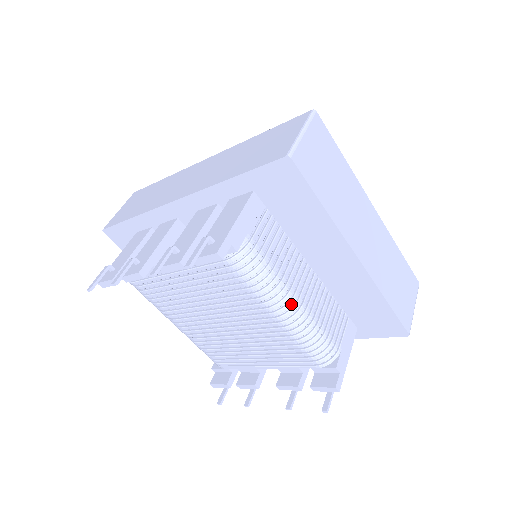
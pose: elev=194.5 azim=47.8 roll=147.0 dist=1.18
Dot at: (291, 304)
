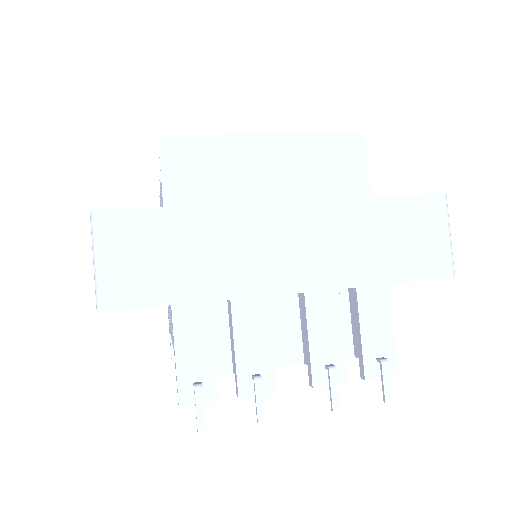
Dot at: occluded
